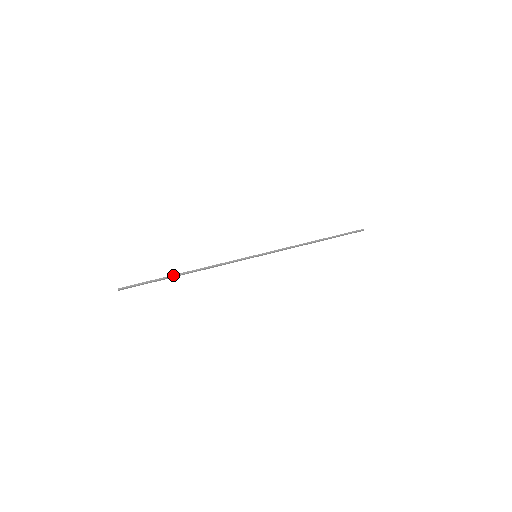
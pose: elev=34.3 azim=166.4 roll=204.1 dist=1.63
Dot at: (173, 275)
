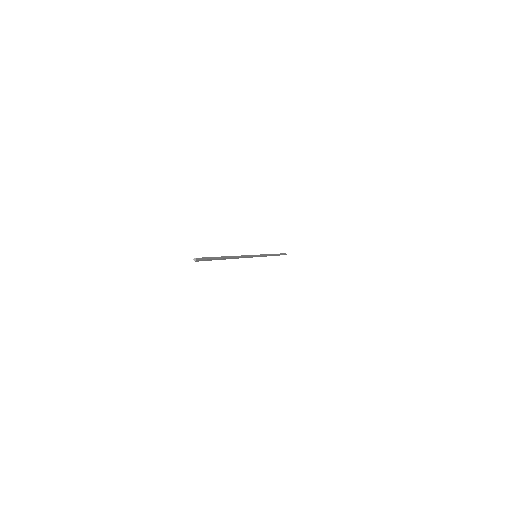
Dot at: (224, 256)
